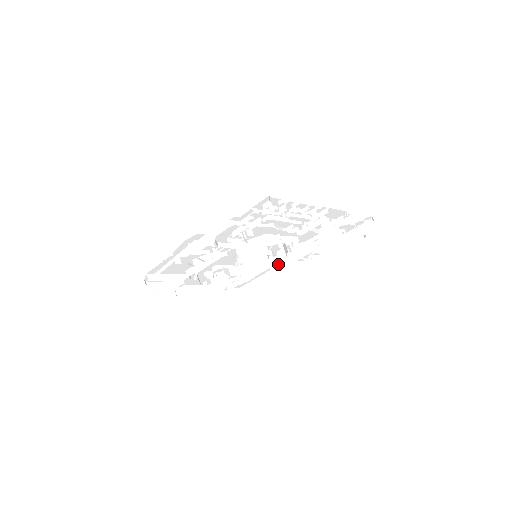
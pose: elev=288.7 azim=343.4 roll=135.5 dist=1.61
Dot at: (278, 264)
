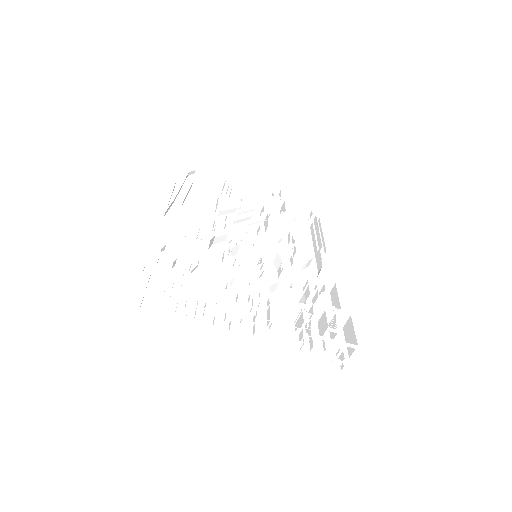
Dot at: (318, 259)
